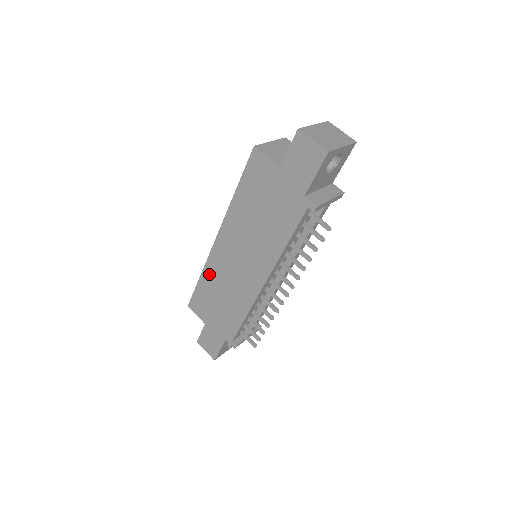
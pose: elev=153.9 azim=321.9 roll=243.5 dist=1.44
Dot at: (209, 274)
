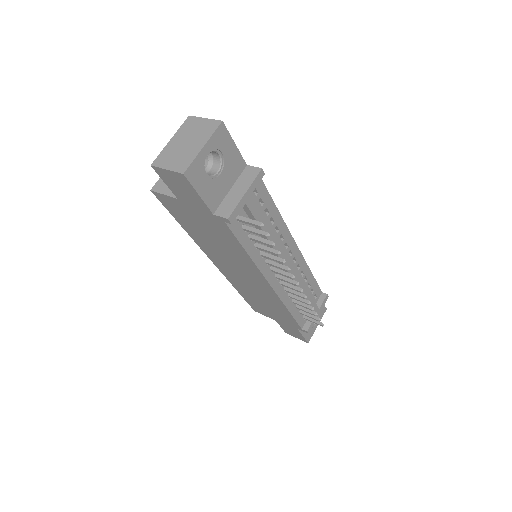
Dot at: (238, 287)
